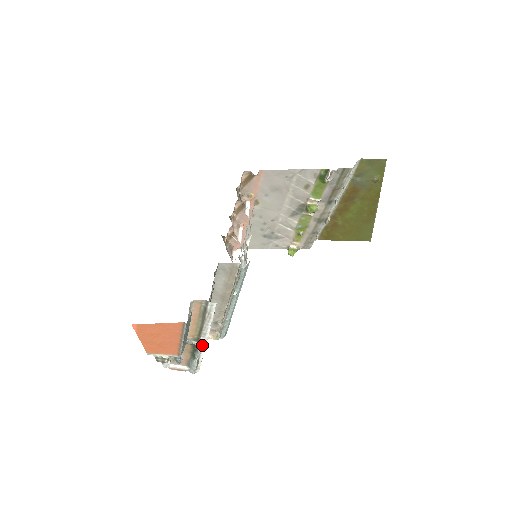
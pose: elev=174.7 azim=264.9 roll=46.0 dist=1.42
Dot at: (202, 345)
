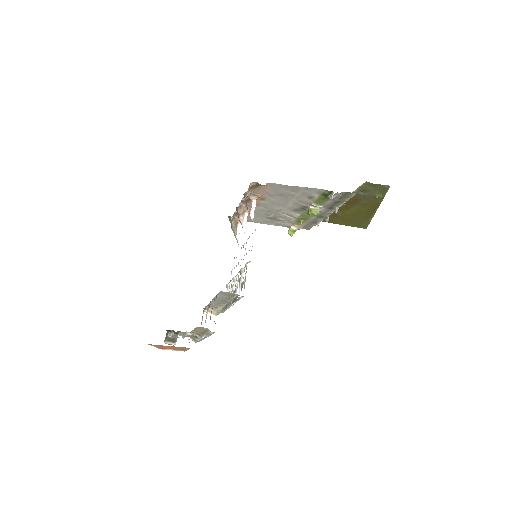
Dot at: occluded
